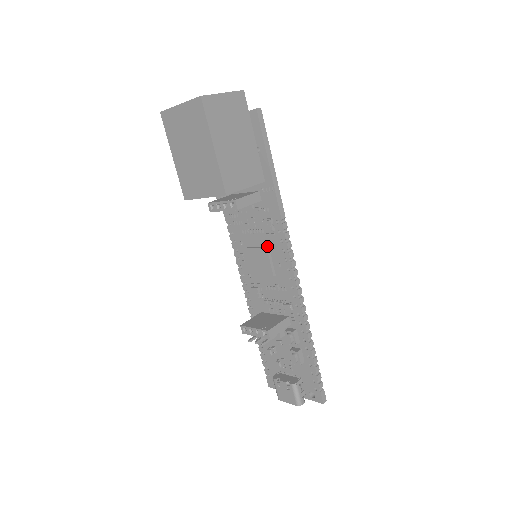
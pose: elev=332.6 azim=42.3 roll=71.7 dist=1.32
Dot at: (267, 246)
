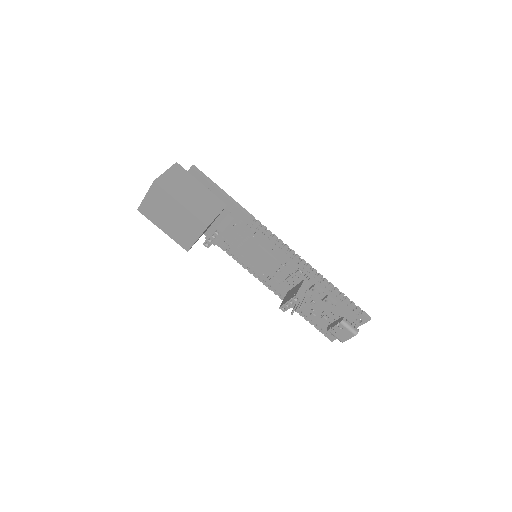
Dot at: (258, 244)
